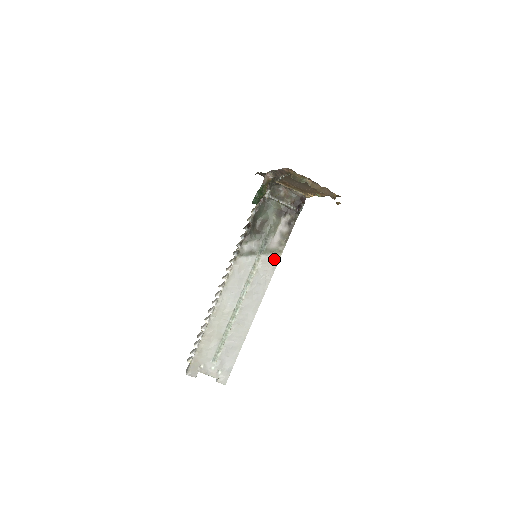
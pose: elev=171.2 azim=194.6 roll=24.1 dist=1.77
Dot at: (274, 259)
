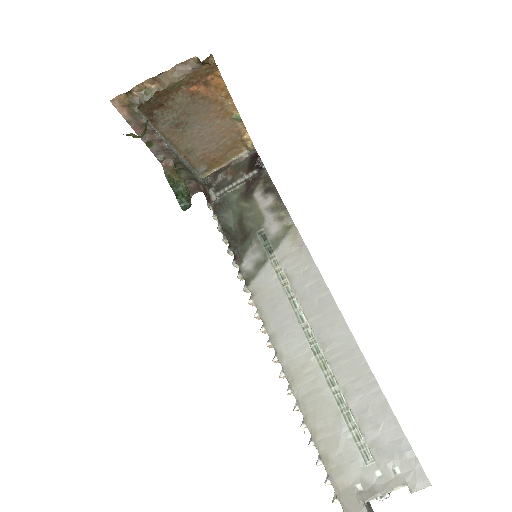
Dot at: (293, 241)
